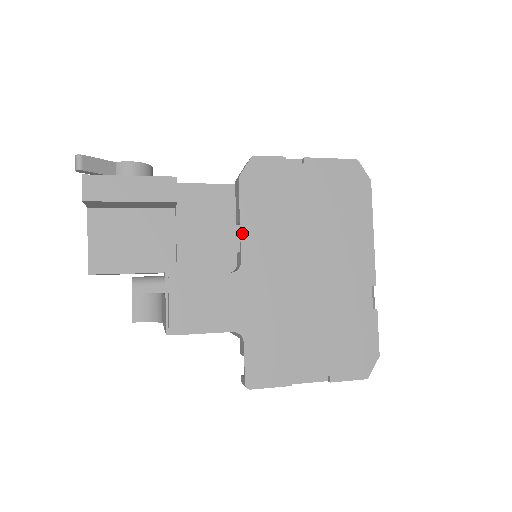
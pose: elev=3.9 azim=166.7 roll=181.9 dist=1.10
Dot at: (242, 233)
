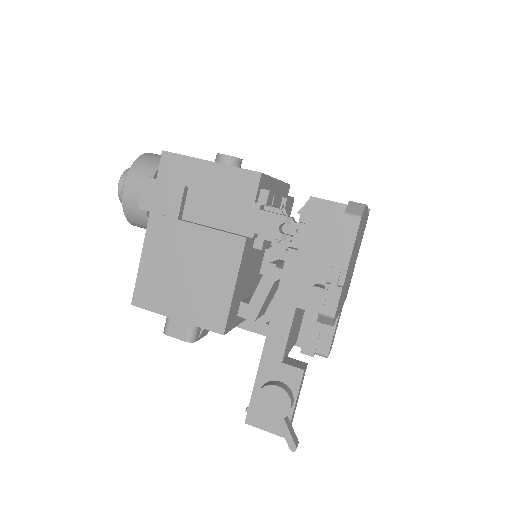
Dot at: occluded
